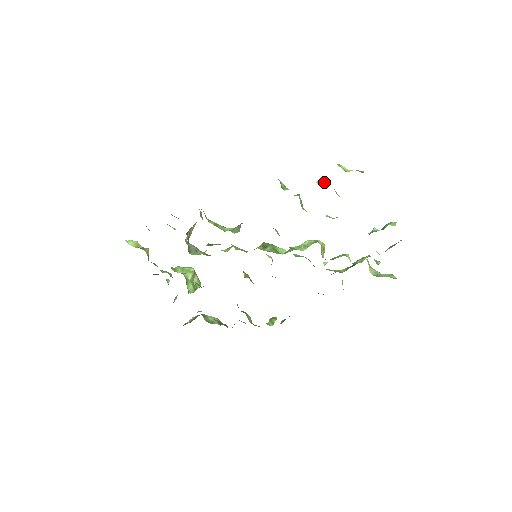
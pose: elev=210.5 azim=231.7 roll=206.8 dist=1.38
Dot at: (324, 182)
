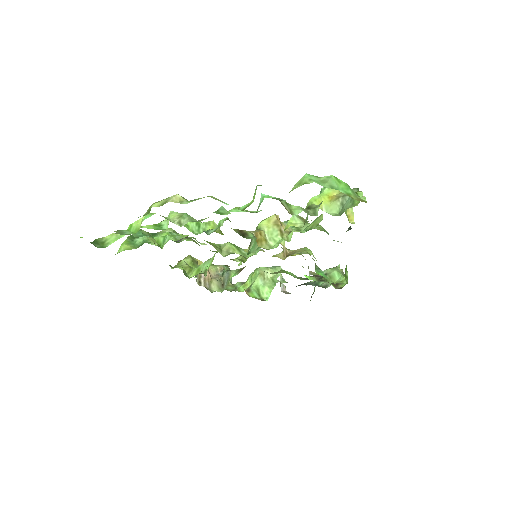
Dot at: (169, 214)
